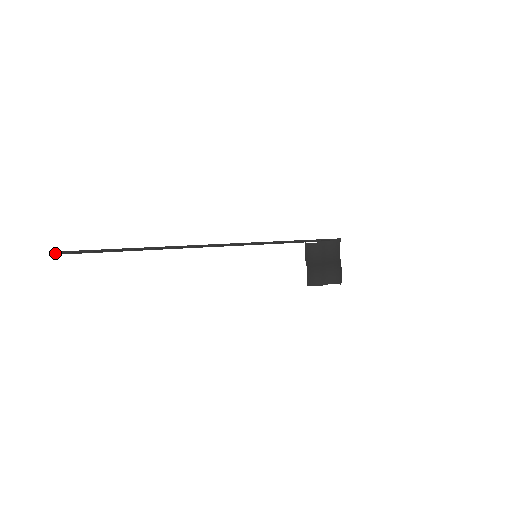
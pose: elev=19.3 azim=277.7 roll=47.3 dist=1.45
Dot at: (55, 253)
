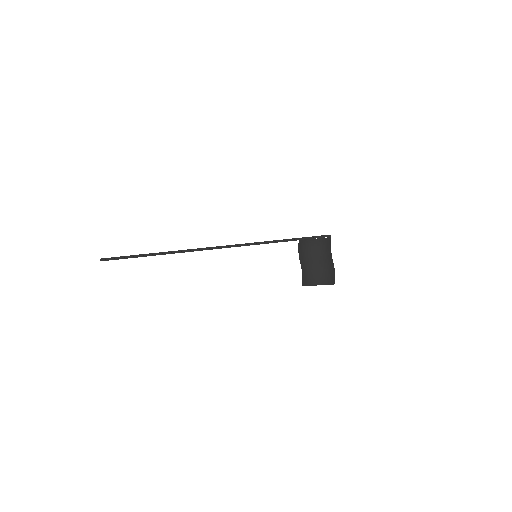
Dot at: (104, 259)
